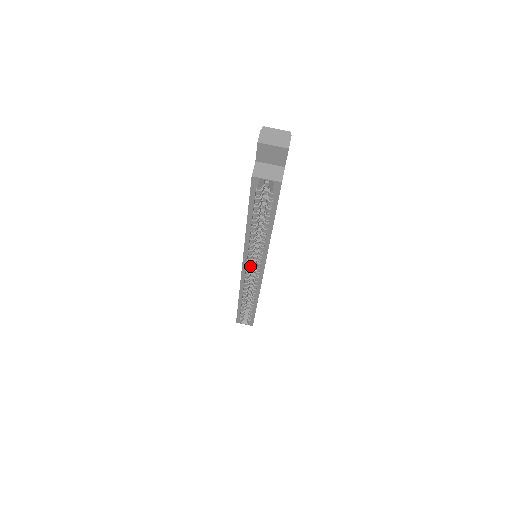
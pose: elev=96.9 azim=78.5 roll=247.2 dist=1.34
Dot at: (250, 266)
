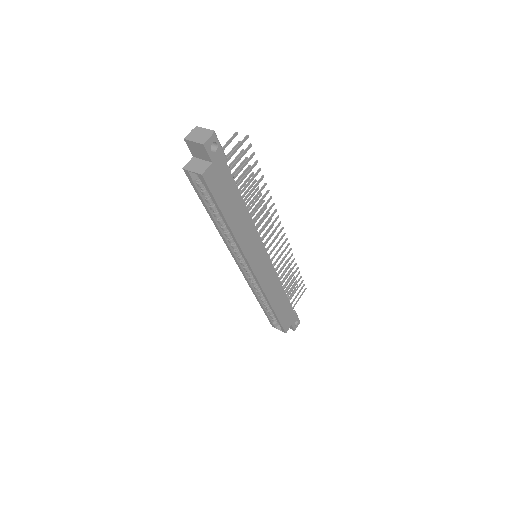
Dot at: (243, 263)
